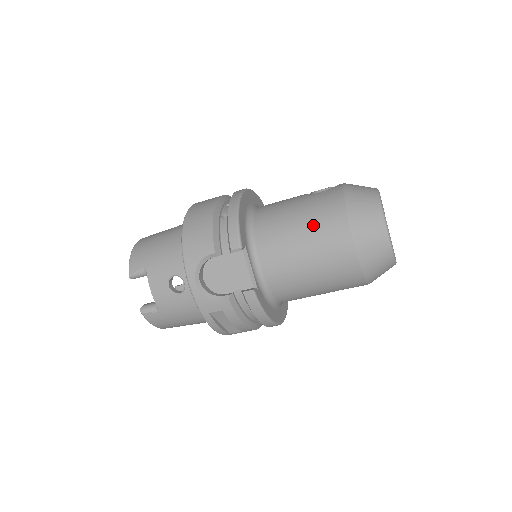
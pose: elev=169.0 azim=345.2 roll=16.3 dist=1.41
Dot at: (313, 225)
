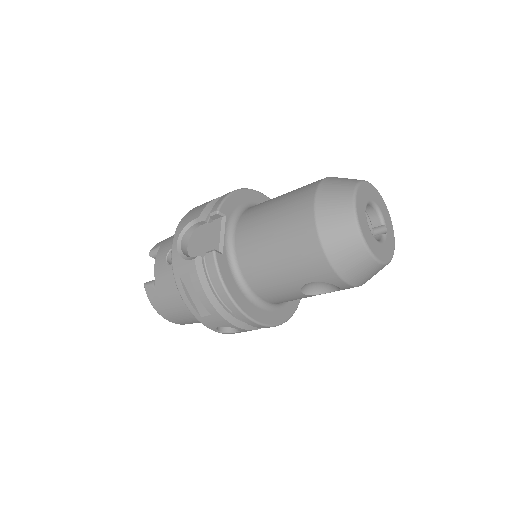
Dot at: (287, 199)
